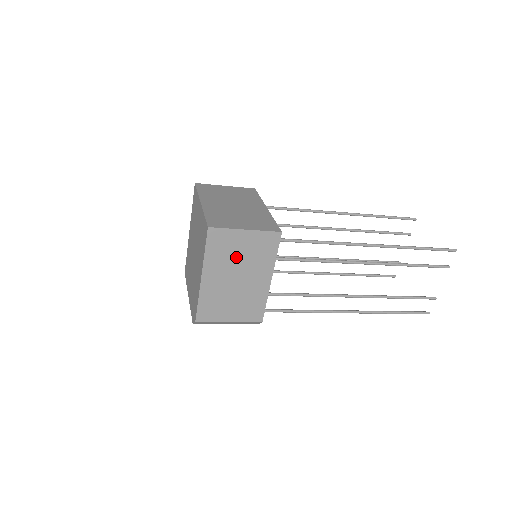
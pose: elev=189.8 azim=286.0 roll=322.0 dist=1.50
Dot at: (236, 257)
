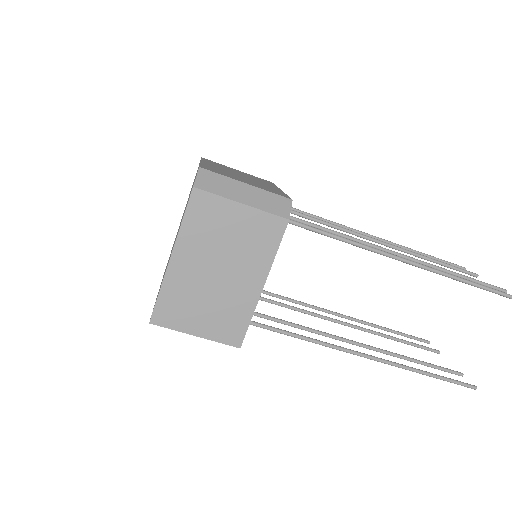
Dot at: occluded
